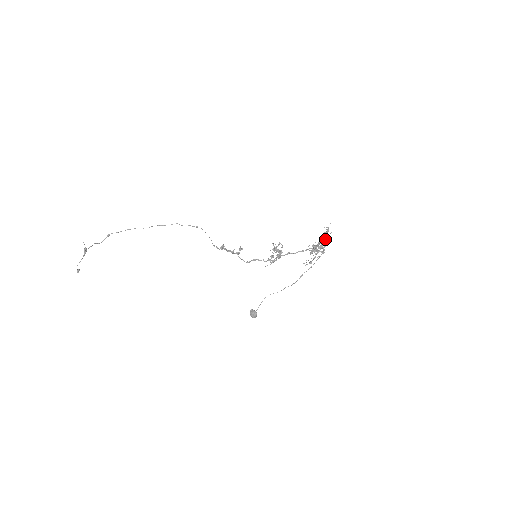
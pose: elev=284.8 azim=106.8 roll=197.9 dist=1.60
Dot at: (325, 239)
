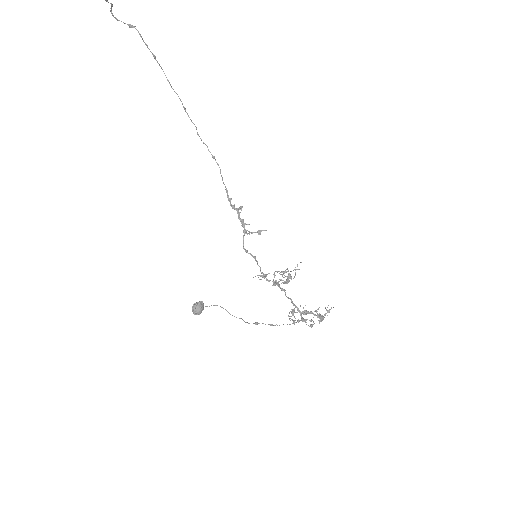
Dot at: occluded
